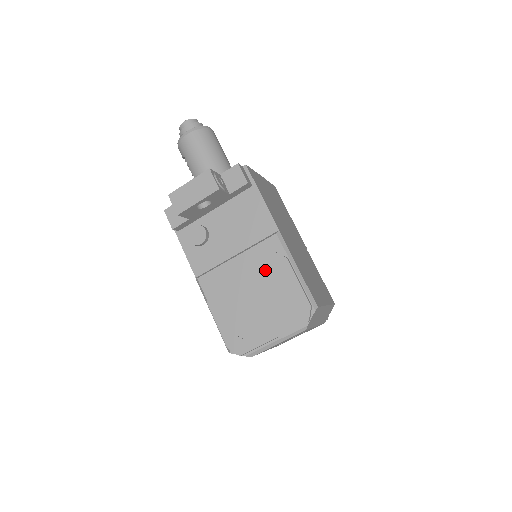
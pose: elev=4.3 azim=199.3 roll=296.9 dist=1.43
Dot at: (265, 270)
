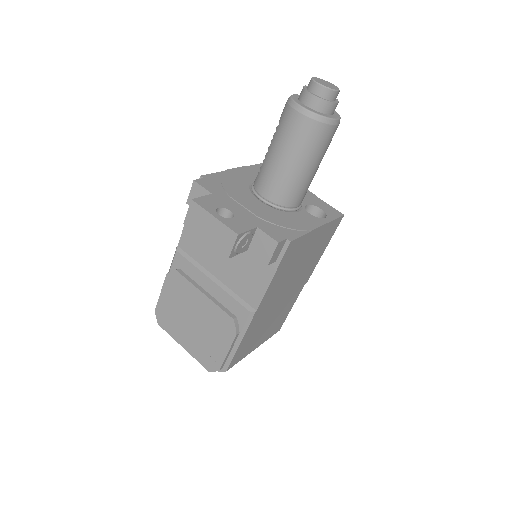
Dot at: (217, 318)
